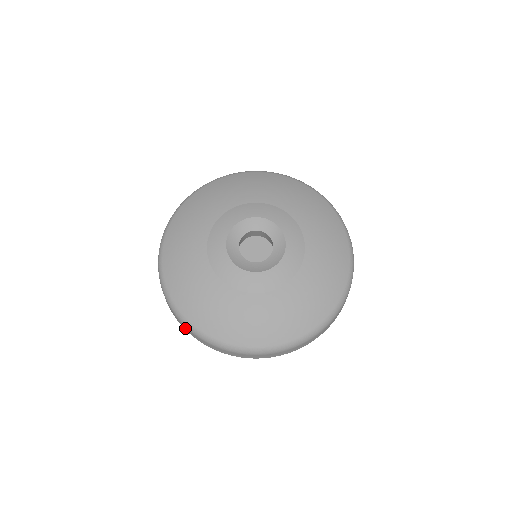
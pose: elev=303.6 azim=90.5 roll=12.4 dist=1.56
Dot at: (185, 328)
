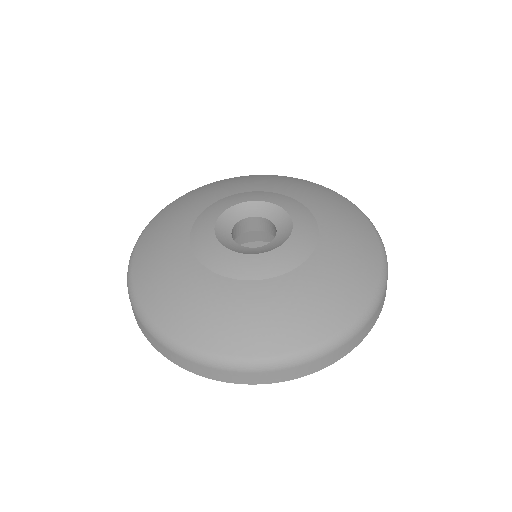
Dot at: (144, 331)
